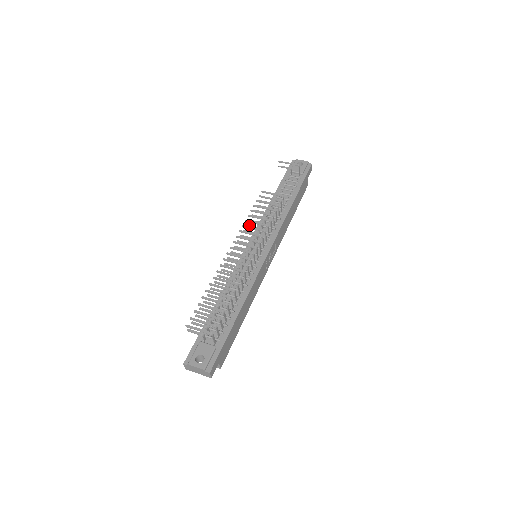
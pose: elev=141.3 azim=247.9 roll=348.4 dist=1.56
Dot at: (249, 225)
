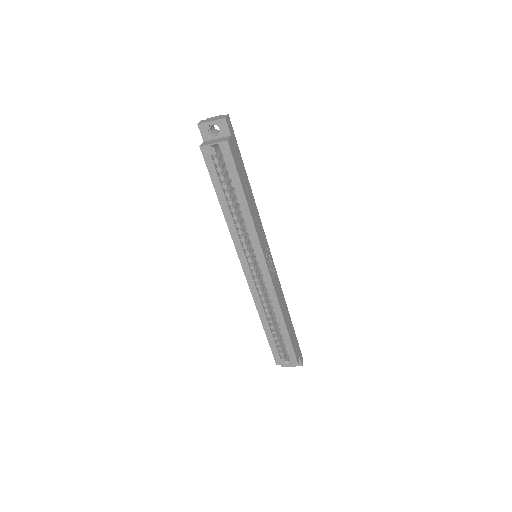
Dot at: occluded
